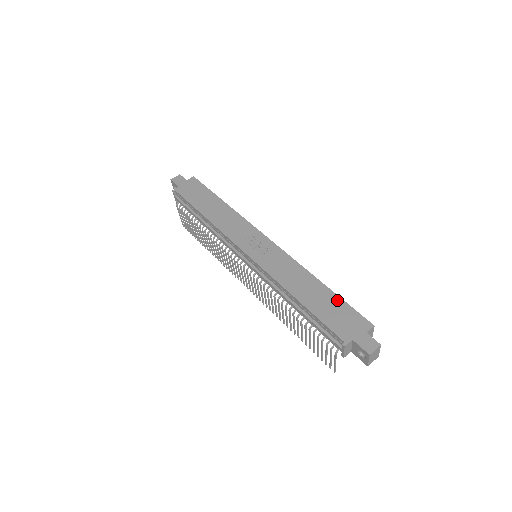
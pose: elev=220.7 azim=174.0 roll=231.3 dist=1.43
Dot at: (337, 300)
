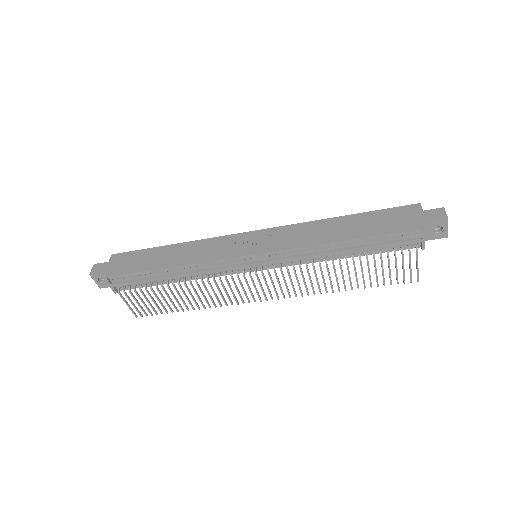
Dot at: (371, 214)
